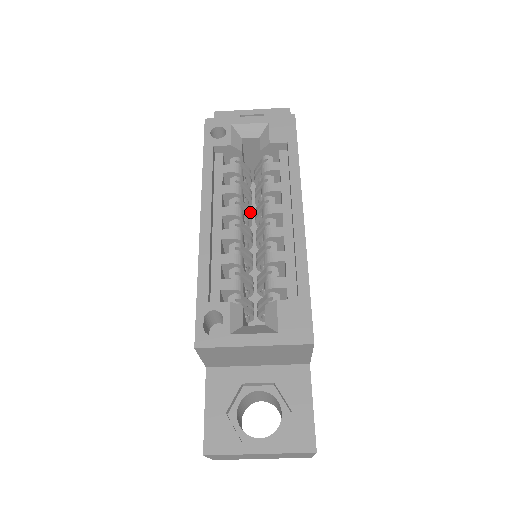
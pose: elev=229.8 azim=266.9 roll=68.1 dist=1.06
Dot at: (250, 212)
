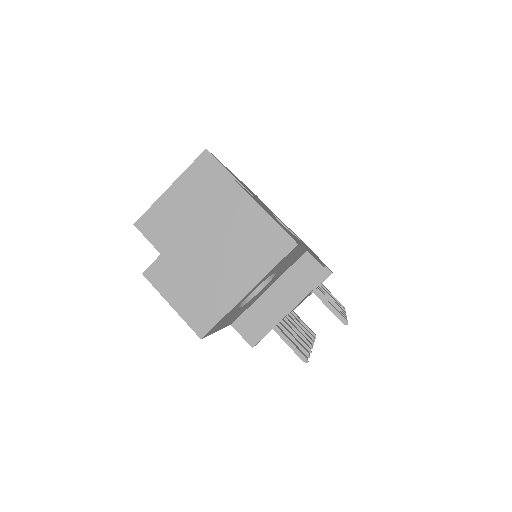
Dot at: occluded
